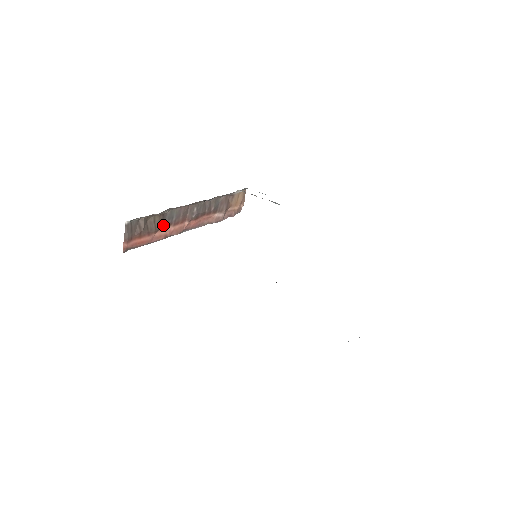
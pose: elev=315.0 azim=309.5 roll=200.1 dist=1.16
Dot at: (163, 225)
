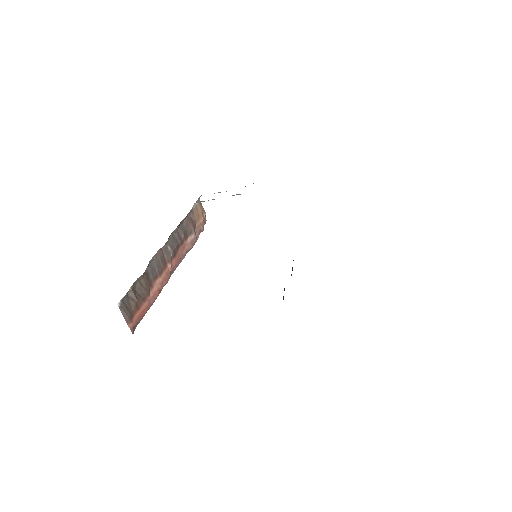
Dot at: (151, 282)
